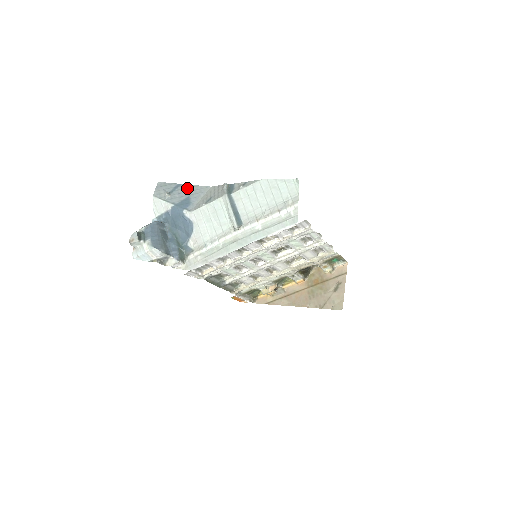
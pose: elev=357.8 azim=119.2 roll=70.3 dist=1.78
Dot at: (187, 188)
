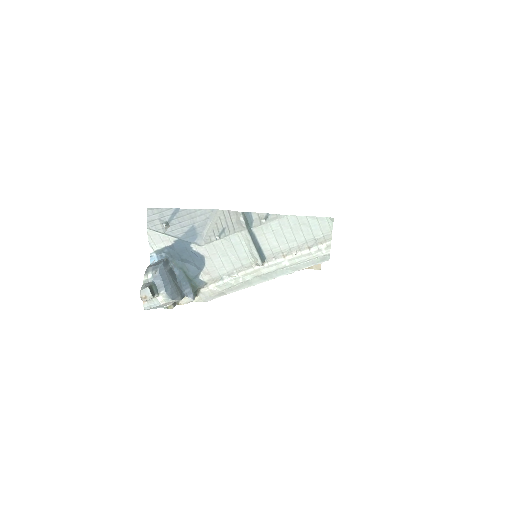
Dot at: (188, 214)
